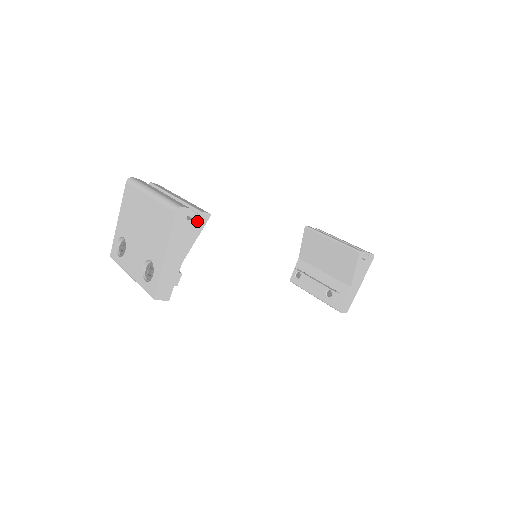
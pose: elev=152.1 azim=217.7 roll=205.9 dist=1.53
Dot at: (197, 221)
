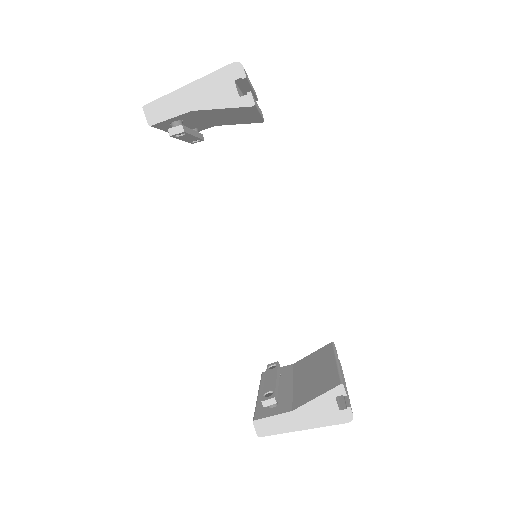
Dot at: occluded
